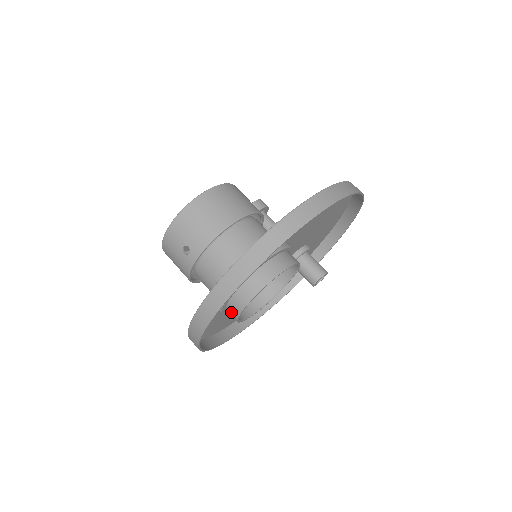
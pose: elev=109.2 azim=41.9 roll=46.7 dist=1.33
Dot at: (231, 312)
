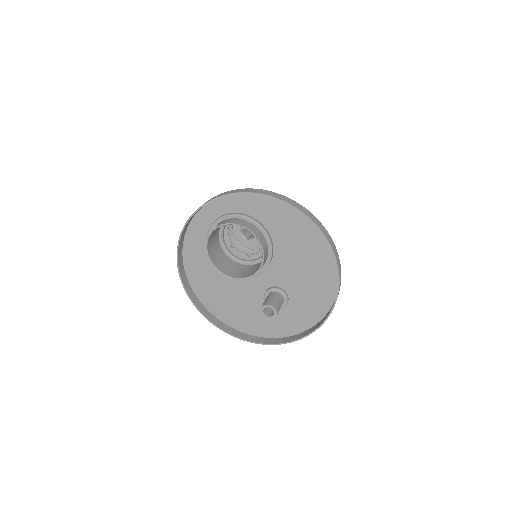
Dot at: occluded
